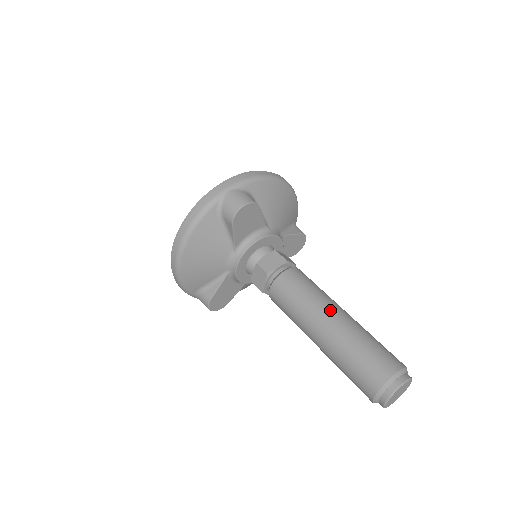
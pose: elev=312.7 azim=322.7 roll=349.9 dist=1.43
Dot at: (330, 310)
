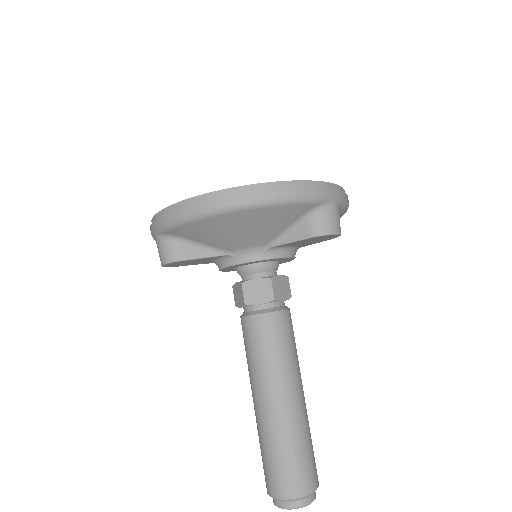
Dot at: (256, 394)
